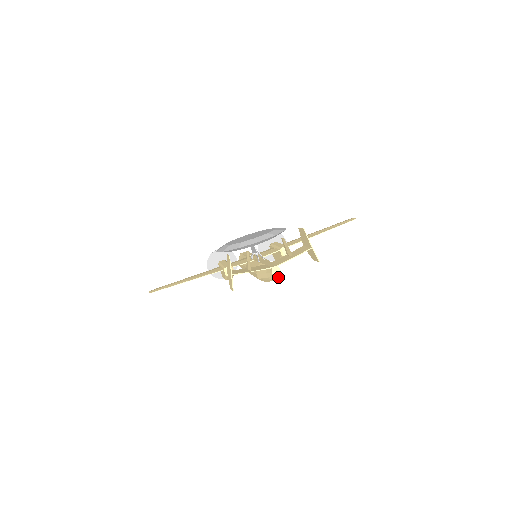
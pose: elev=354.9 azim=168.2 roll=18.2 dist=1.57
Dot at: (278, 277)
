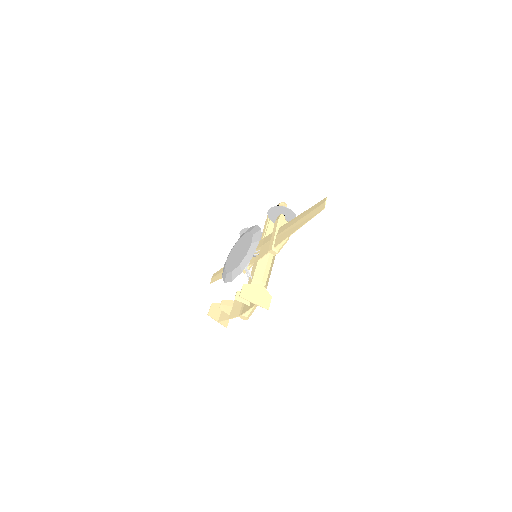
Dot at: (250, 315)
